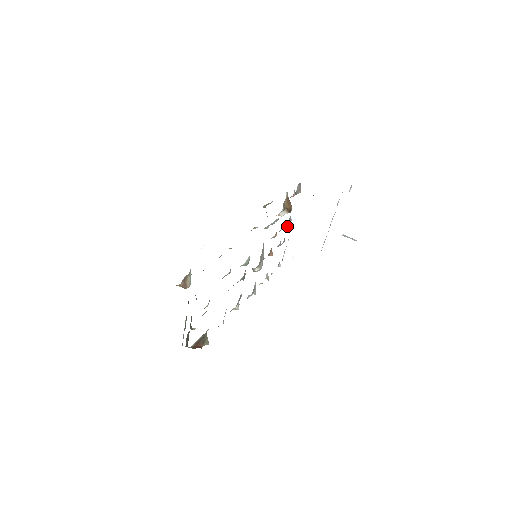
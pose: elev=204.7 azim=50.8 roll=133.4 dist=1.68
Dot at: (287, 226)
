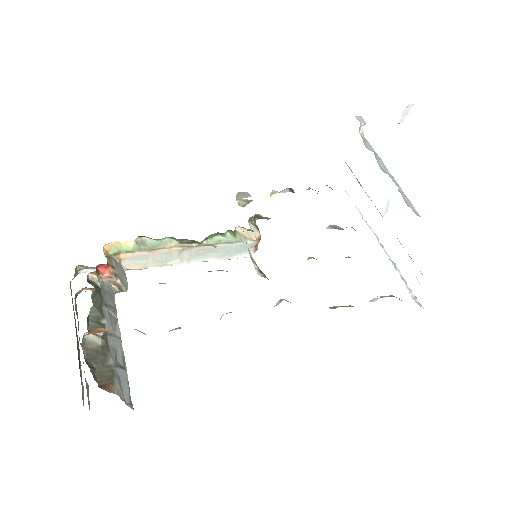
Dot at: occluded
